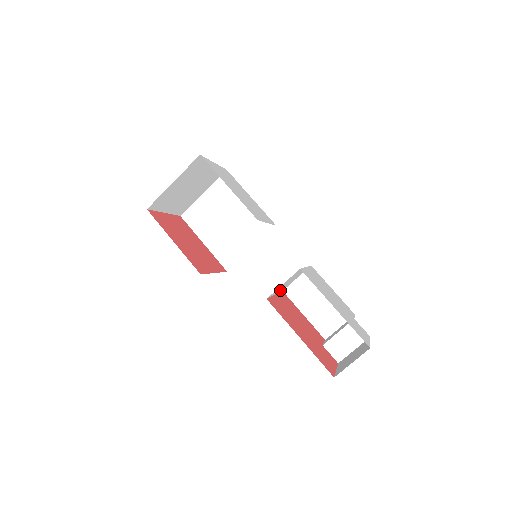
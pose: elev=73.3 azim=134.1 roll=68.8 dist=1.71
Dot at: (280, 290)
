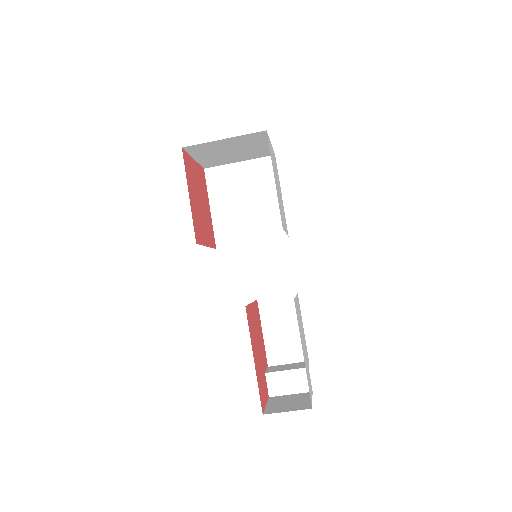
Dot at: occluded
